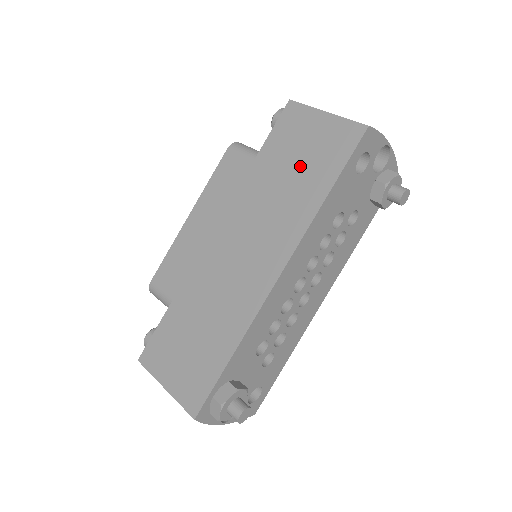
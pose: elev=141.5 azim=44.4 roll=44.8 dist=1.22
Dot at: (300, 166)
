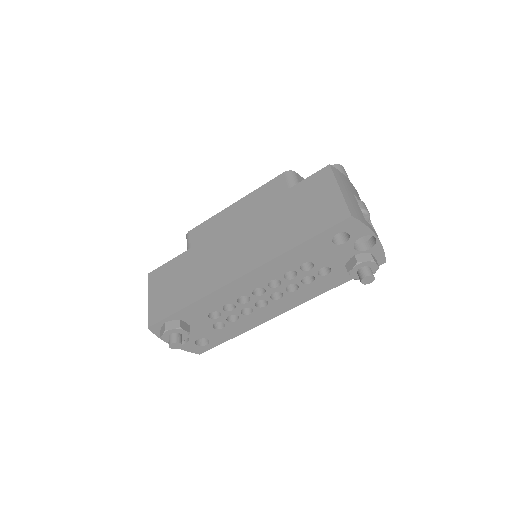
Dot at: (300, 215)
